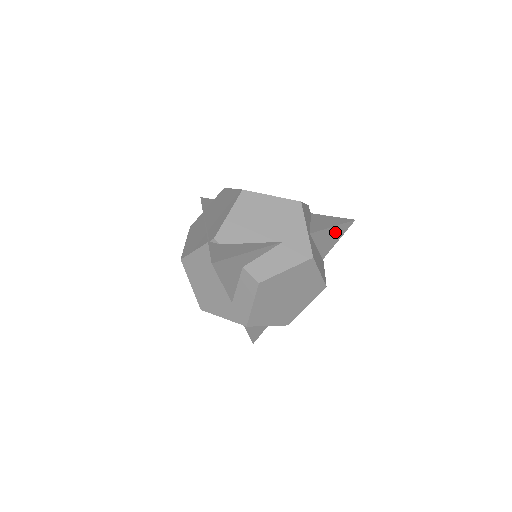
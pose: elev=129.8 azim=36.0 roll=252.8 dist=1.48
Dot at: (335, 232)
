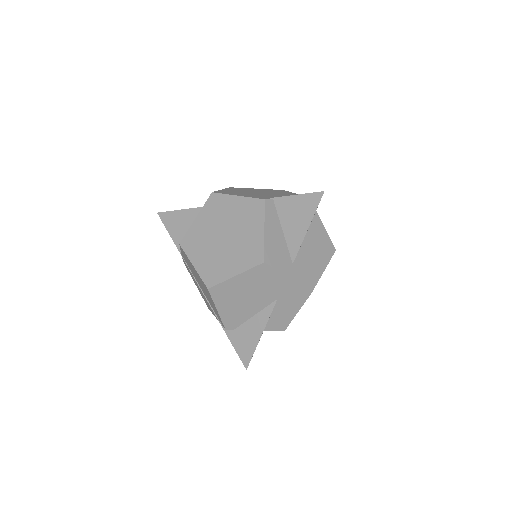
Dot at: occluded
